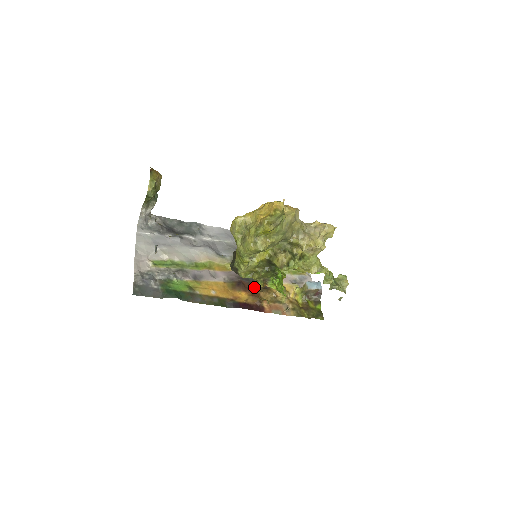
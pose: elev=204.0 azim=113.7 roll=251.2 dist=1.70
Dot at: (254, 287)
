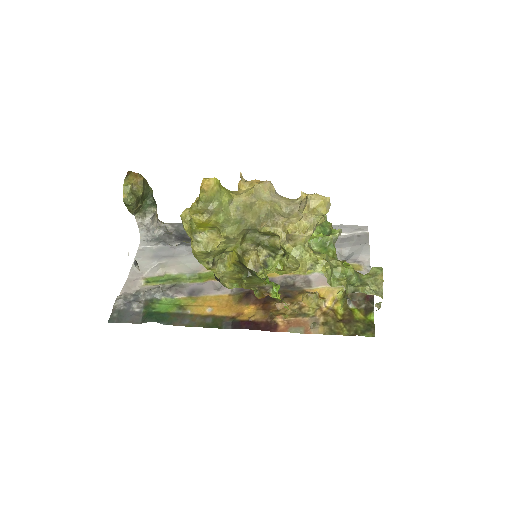
Dot at: (270, 297)
